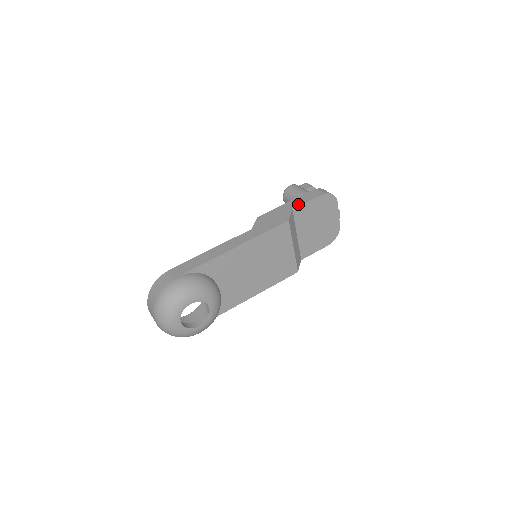
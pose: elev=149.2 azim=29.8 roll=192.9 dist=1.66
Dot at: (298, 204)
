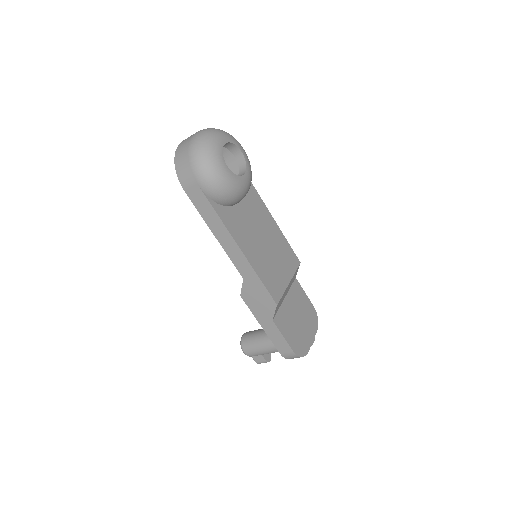
Dot at: occluded
